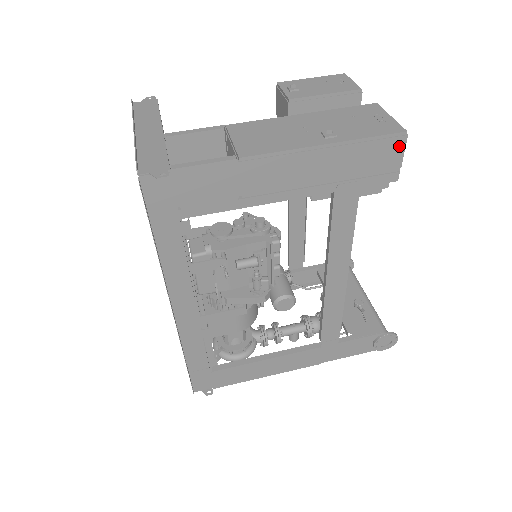
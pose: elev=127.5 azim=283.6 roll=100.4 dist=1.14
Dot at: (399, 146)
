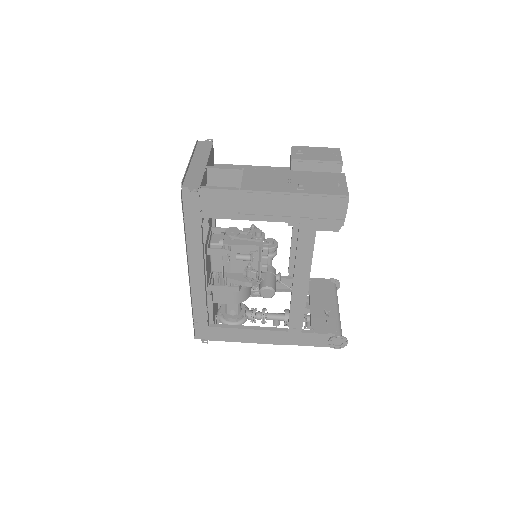
Dot at: (344, 204)
